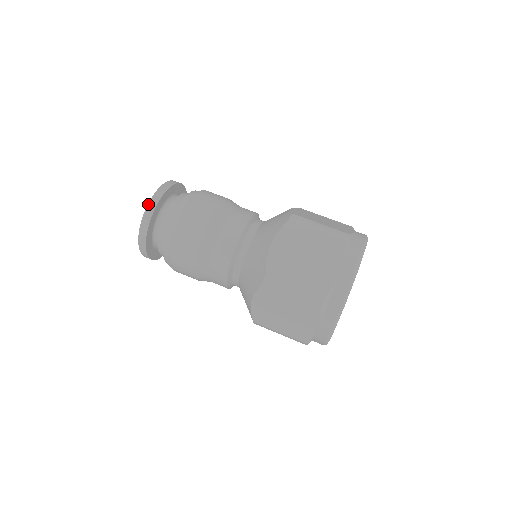
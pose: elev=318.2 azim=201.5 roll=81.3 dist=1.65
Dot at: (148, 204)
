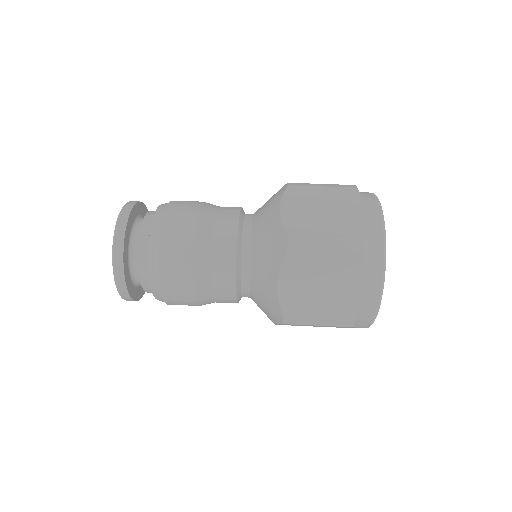
Dot at: (118, 217)
